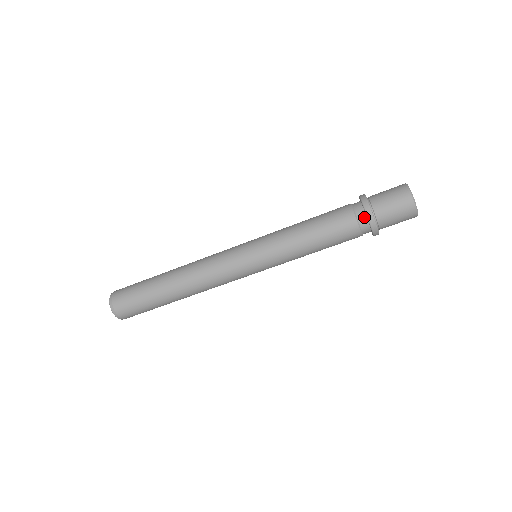
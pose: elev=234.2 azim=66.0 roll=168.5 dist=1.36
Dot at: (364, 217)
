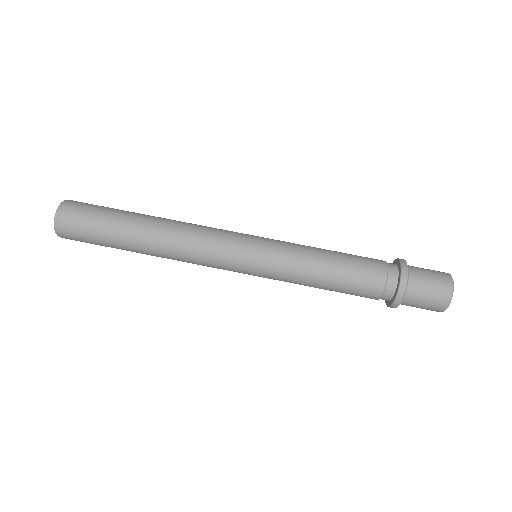
Dot at: (396, 270)
